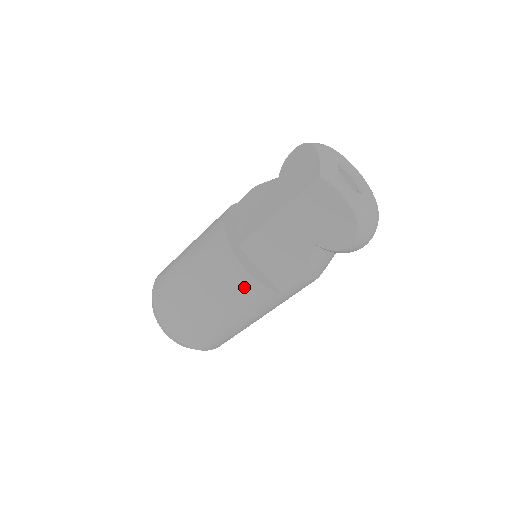
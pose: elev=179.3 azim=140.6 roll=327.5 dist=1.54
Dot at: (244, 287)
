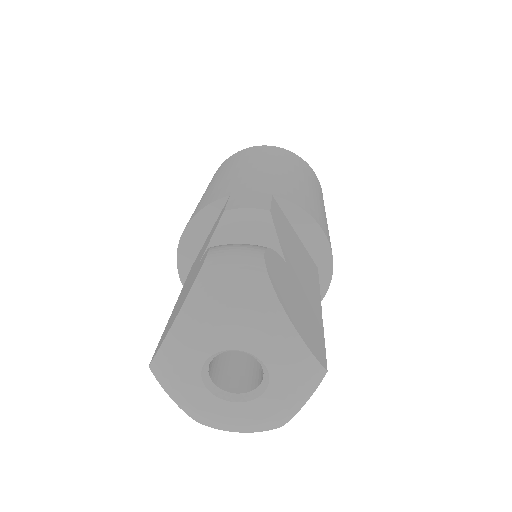
Dot at: occluded
